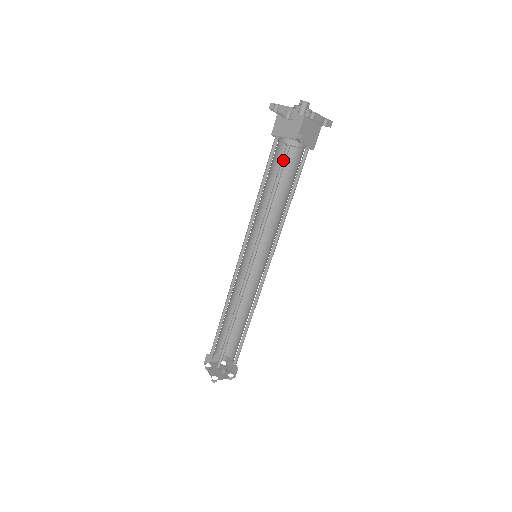
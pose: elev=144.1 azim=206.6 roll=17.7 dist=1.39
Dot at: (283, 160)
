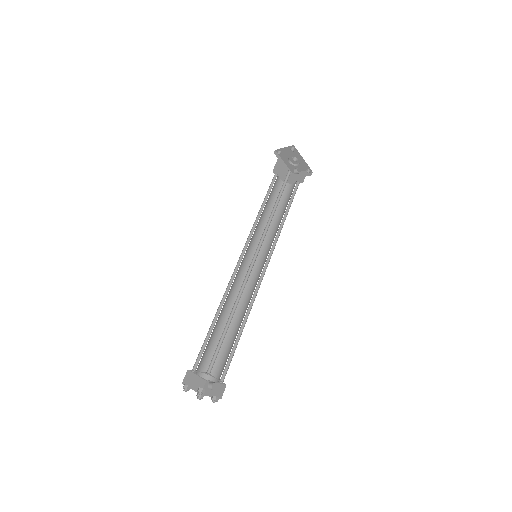
Dot at: (286, 179)
